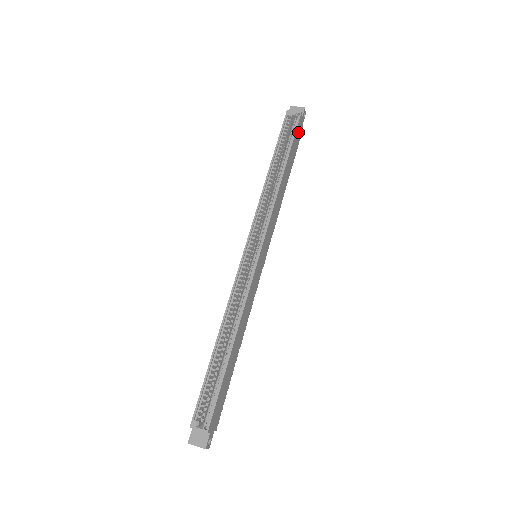
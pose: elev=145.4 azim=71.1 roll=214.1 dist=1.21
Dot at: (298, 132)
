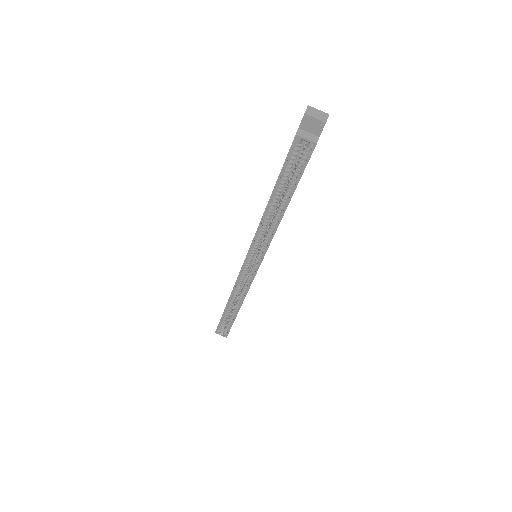
Dot at: occluded
